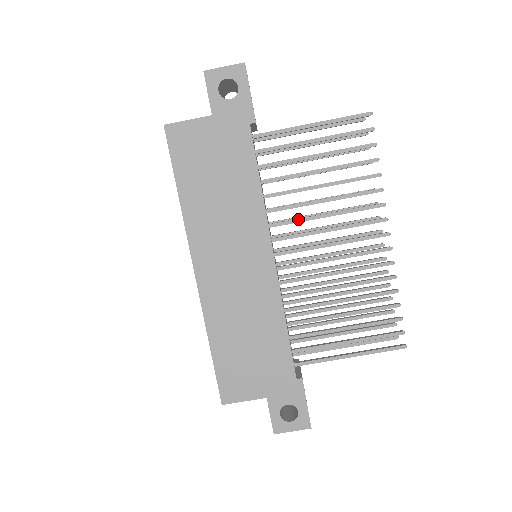
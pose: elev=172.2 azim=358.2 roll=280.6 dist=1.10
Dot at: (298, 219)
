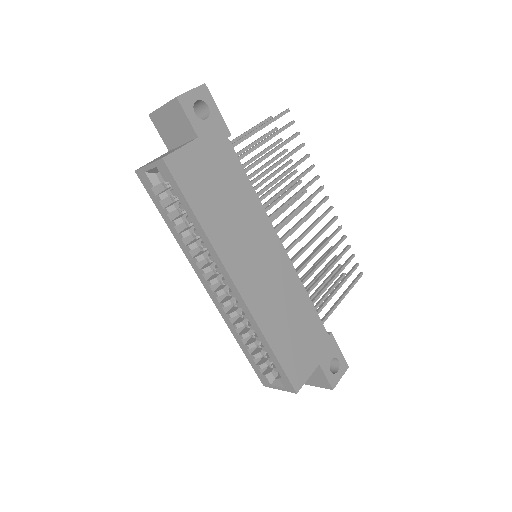
Dot at: (279, 209)
